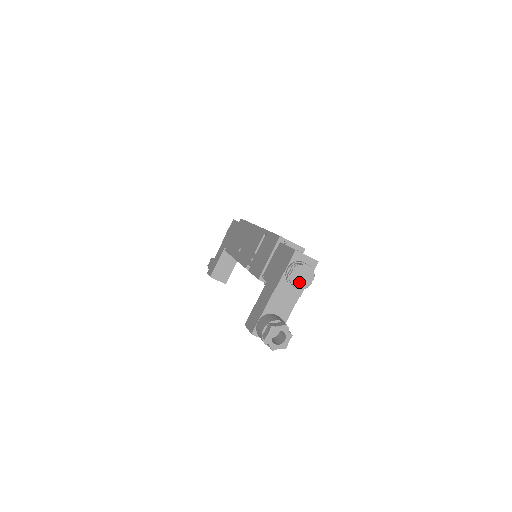
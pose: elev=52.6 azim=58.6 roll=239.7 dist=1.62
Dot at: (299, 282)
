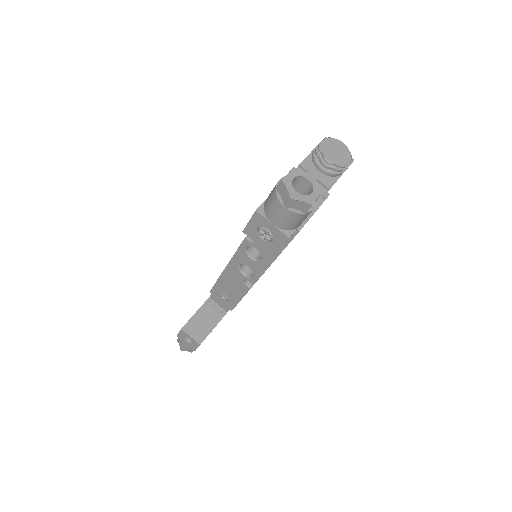
Dot at: (331, 155)
